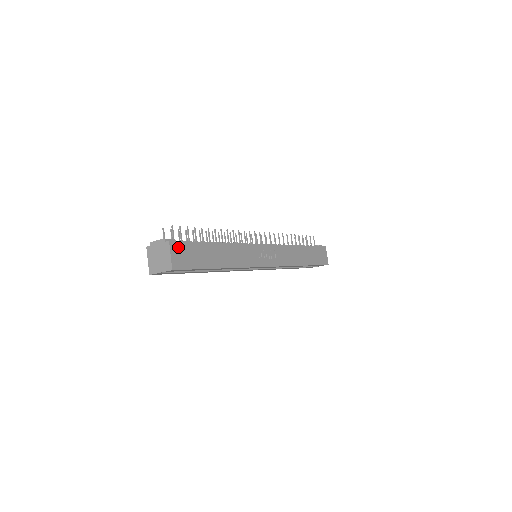
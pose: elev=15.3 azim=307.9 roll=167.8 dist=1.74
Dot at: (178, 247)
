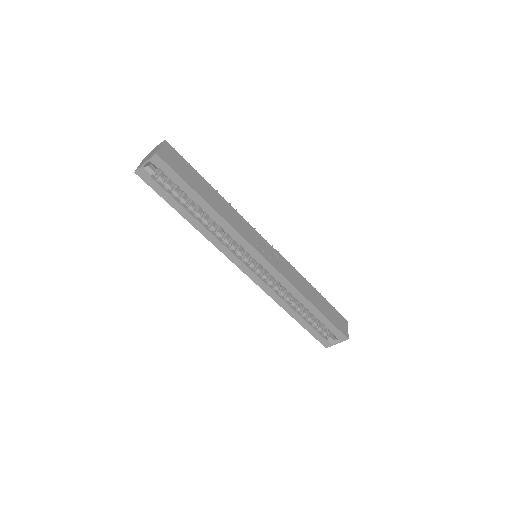
Dot at: (171, 151)
